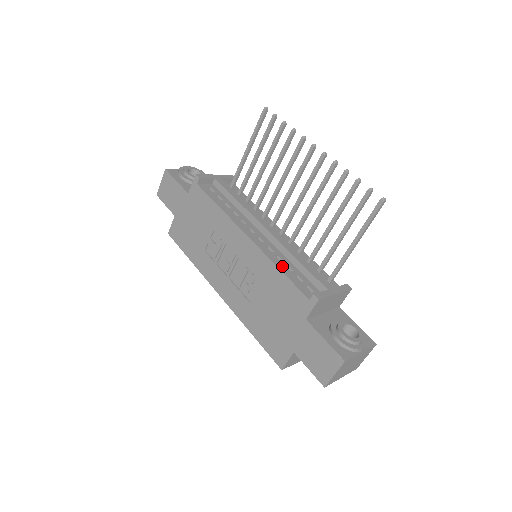
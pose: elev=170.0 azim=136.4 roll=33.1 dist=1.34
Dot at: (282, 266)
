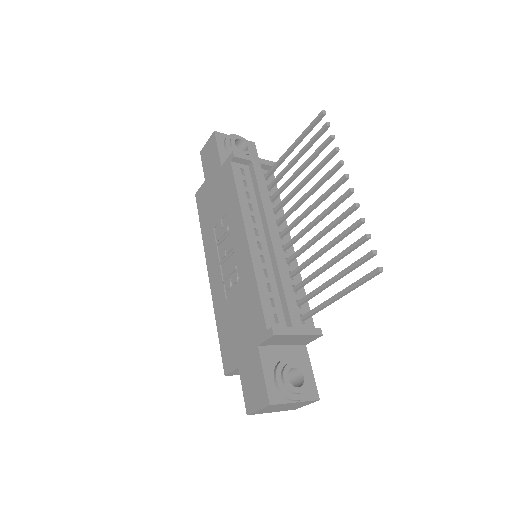
Dot at: (263, 283)
